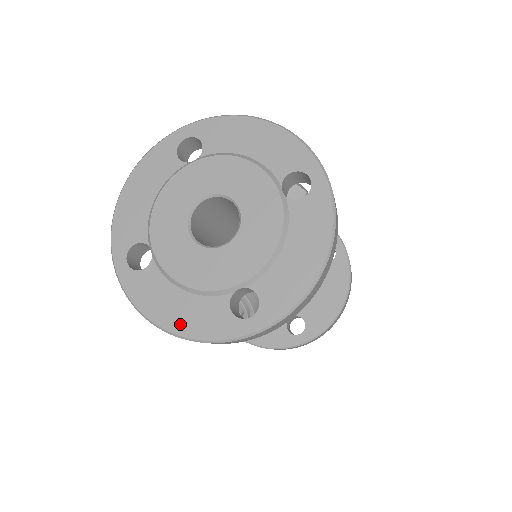
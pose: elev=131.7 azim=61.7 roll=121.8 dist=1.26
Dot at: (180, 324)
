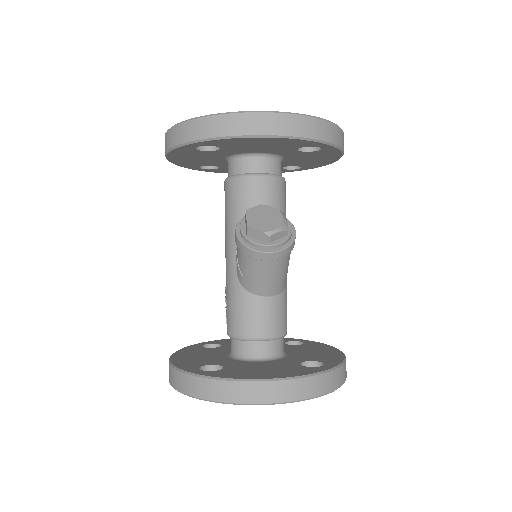
Dot at: occluded
